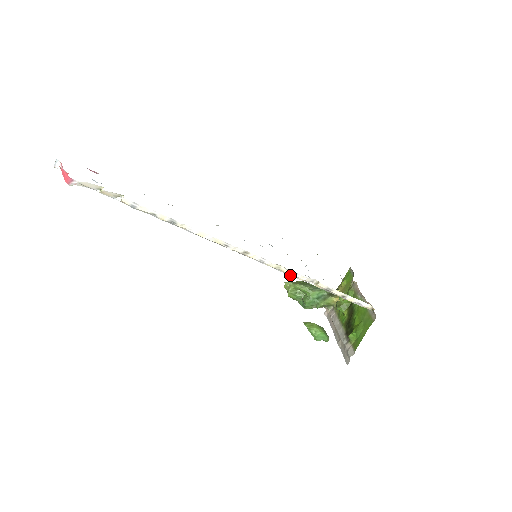
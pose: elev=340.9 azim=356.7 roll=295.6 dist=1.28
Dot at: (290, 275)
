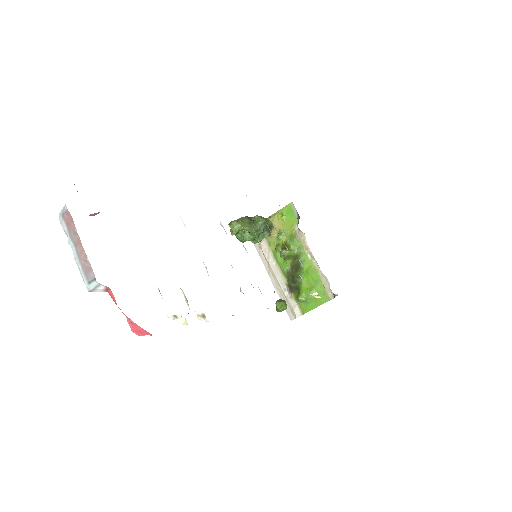
Dot at: occluded
